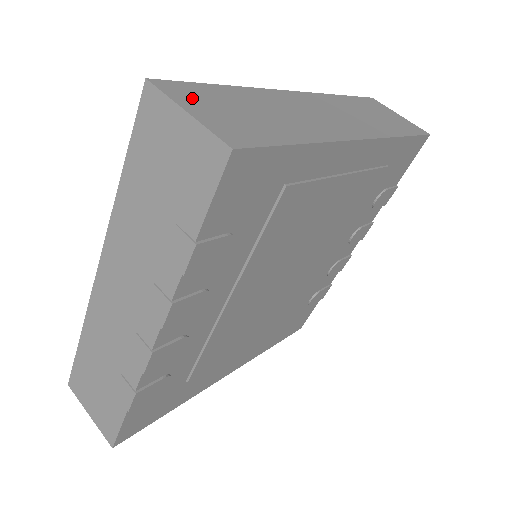
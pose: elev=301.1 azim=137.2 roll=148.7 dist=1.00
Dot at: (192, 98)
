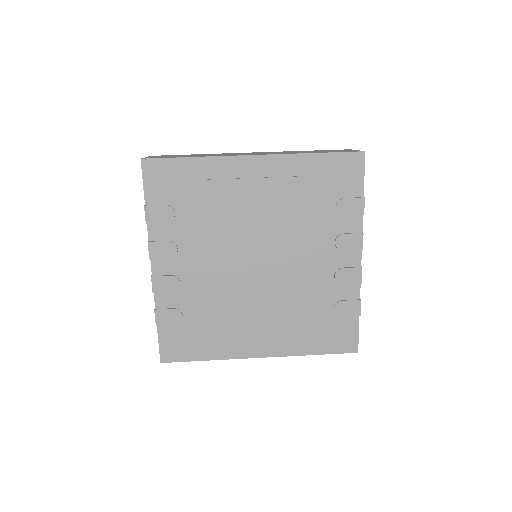
Dot at: occluded
